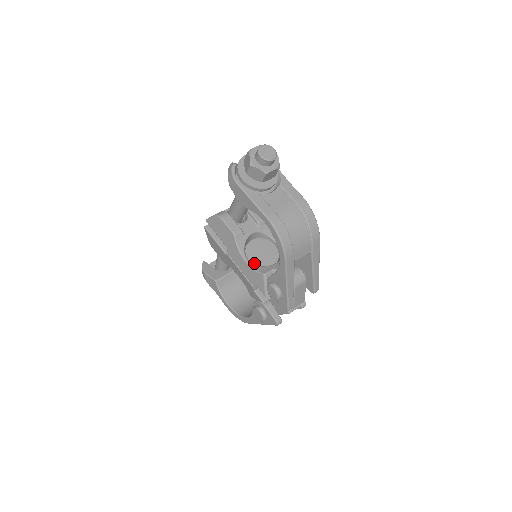
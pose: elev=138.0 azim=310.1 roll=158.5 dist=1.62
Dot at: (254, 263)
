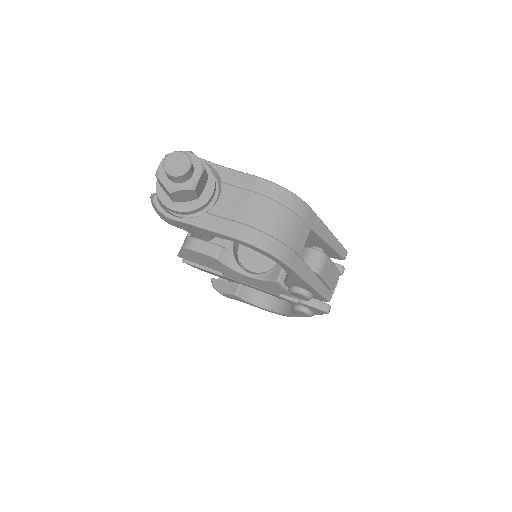
Dot at: (258, 271)
